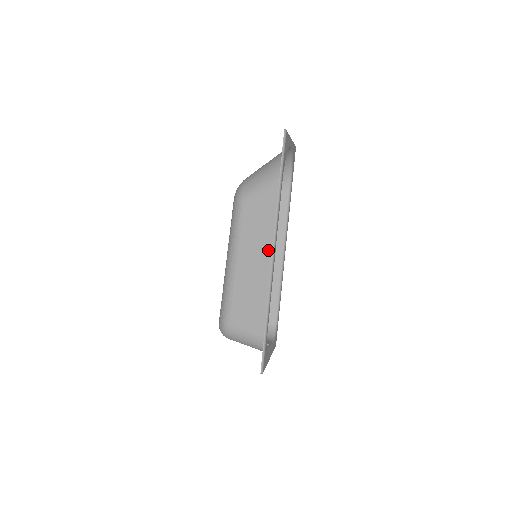
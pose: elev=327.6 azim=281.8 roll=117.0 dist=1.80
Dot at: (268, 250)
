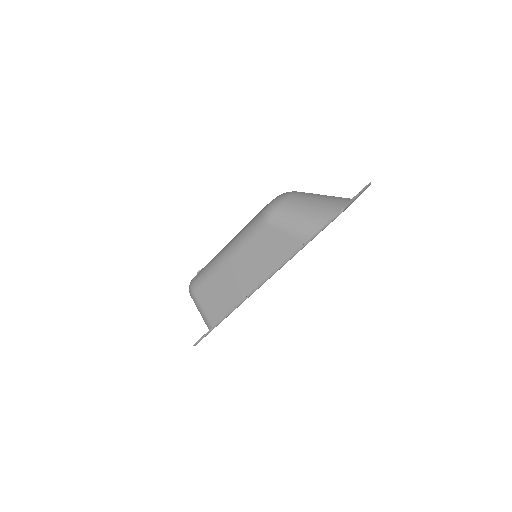
Dot at: (258, 278)
